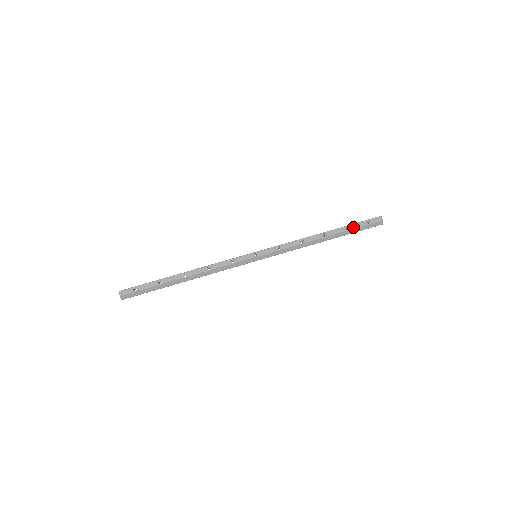
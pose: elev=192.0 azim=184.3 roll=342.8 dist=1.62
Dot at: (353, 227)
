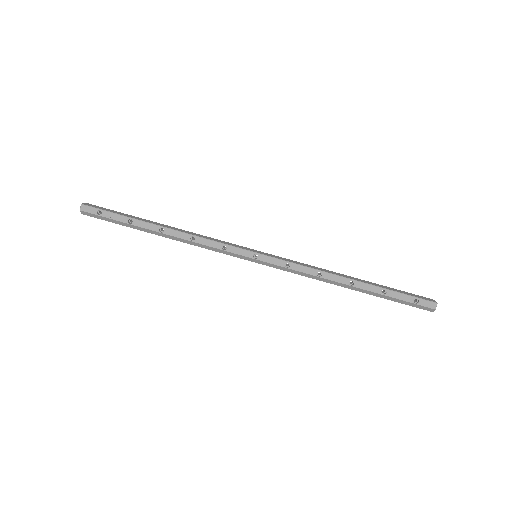
Dot at: (393, 295)
